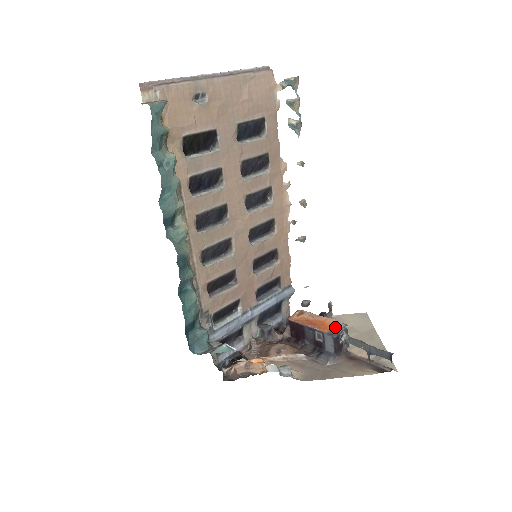
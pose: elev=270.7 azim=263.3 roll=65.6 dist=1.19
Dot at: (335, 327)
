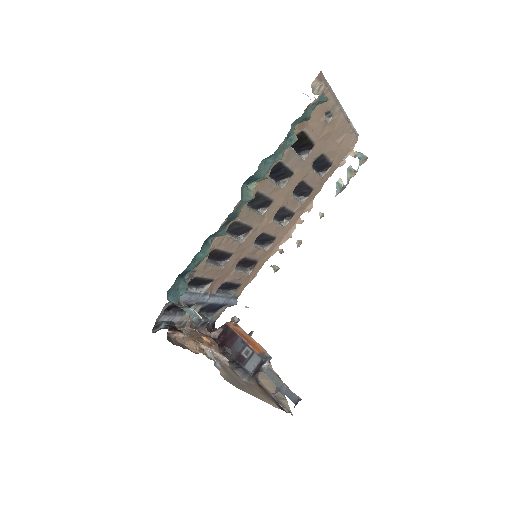
Dot at: (264, 353)
